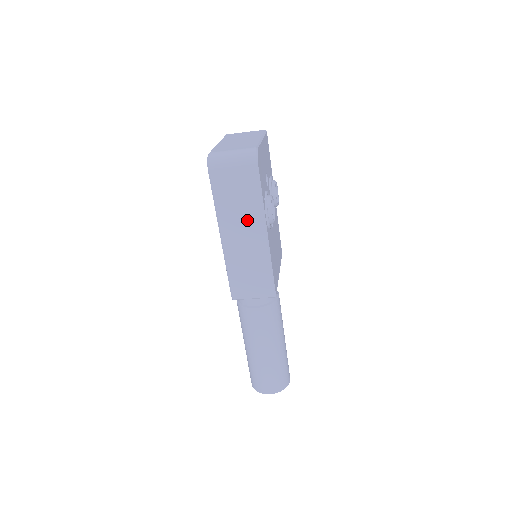
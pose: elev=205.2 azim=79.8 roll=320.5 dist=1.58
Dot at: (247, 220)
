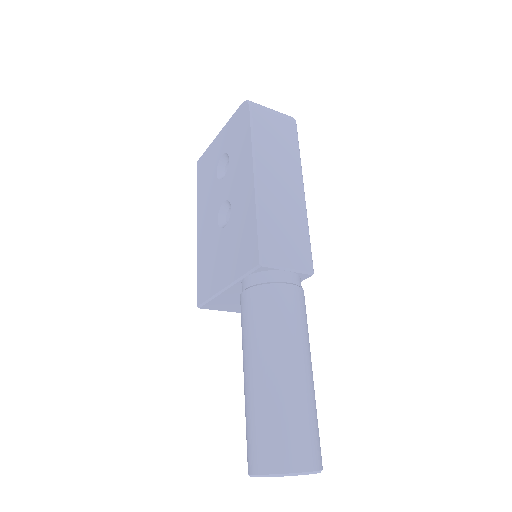
Dot at: (285, 168)
